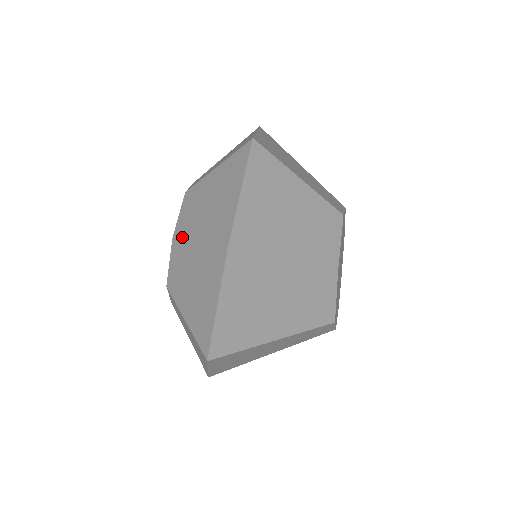
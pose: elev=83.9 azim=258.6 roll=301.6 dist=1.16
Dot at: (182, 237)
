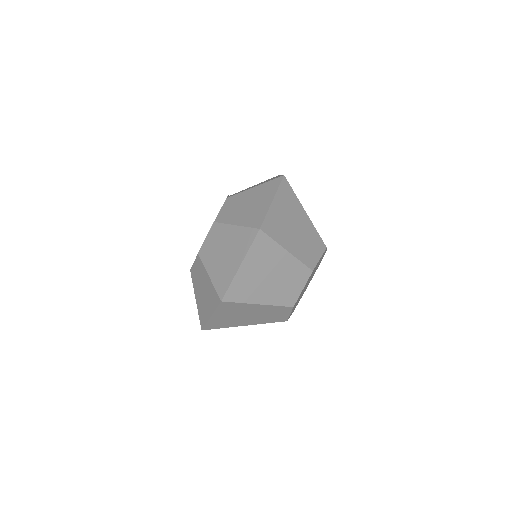
Dot at: (203, 261)
